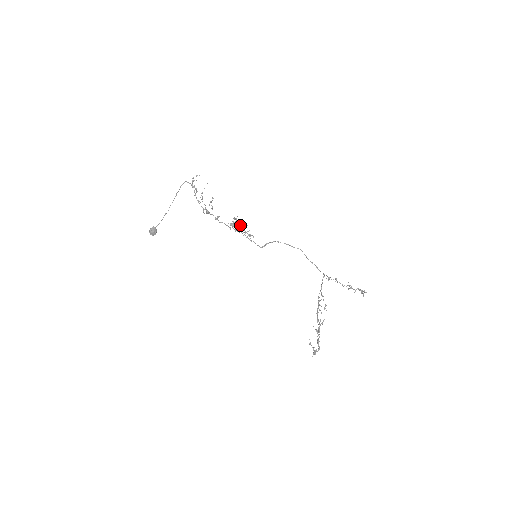
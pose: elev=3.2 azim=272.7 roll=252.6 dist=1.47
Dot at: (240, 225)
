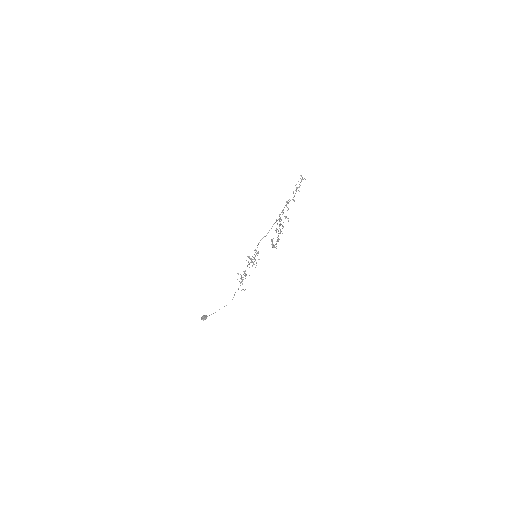
Dot at: (255, 259)
